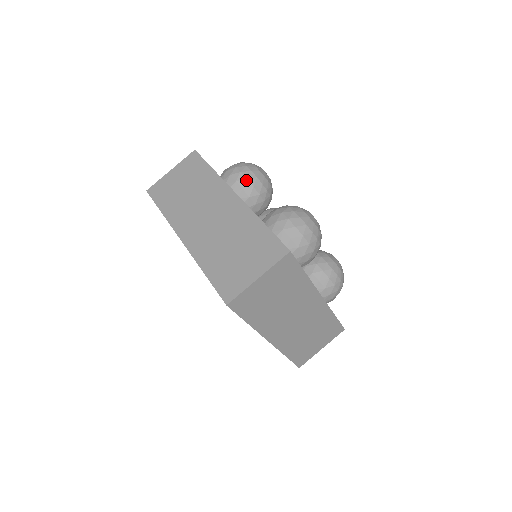
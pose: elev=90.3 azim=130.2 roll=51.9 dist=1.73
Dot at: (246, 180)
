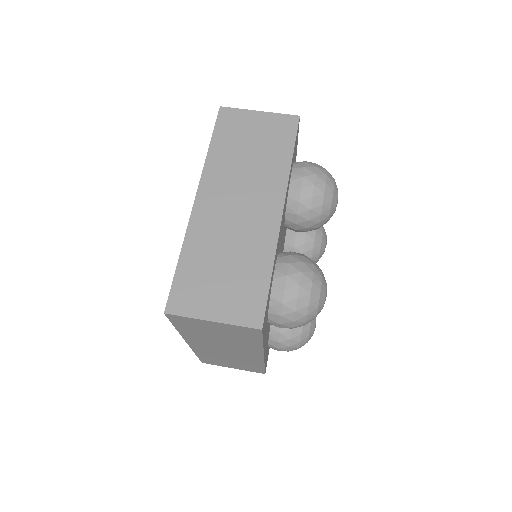
Dot at: (310, 198)
